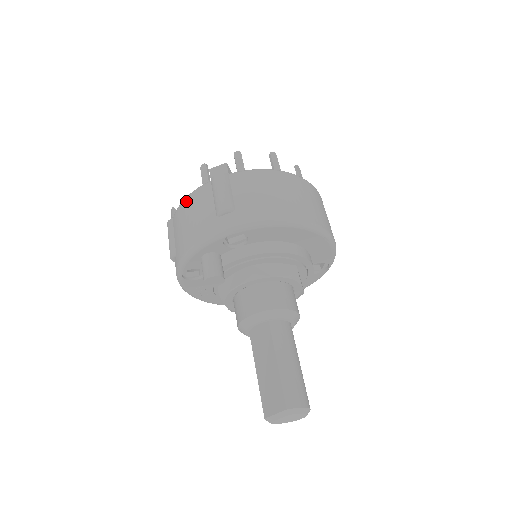
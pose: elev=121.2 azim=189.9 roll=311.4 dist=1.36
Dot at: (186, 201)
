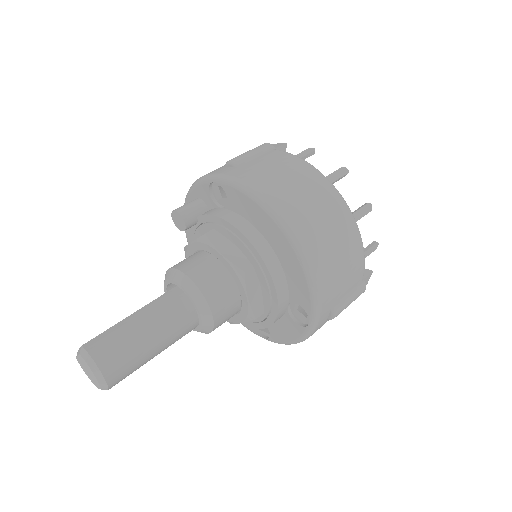
Dot at: occluded
